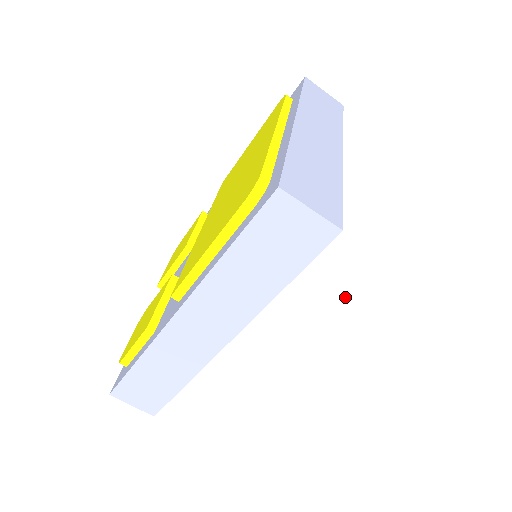
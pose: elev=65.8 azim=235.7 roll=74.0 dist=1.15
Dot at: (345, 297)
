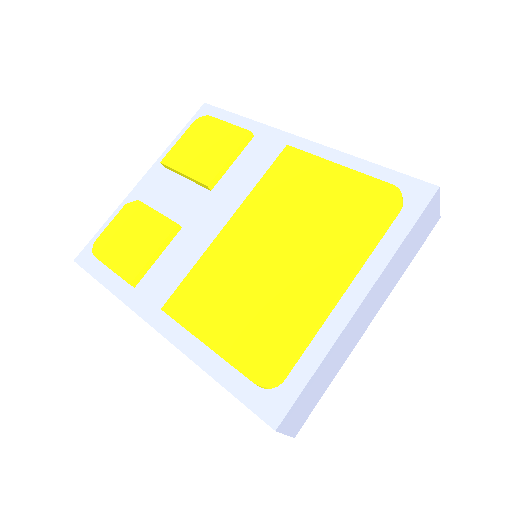
Dot at: occluded
